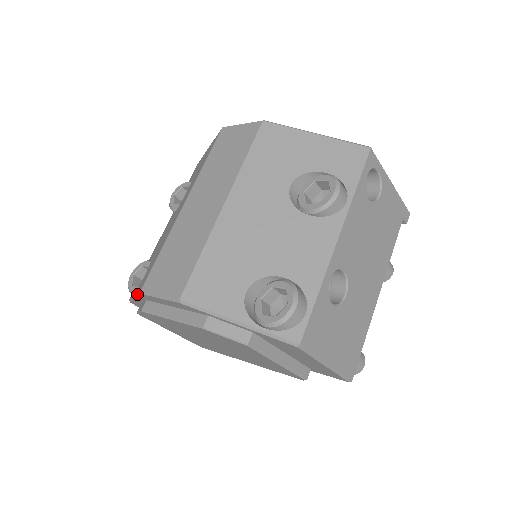
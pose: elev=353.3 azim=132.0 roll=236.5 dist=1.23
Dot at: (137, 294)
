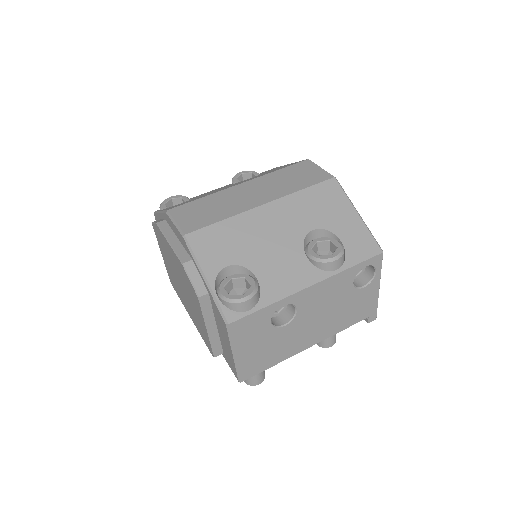
Dot at: (163, 211)
